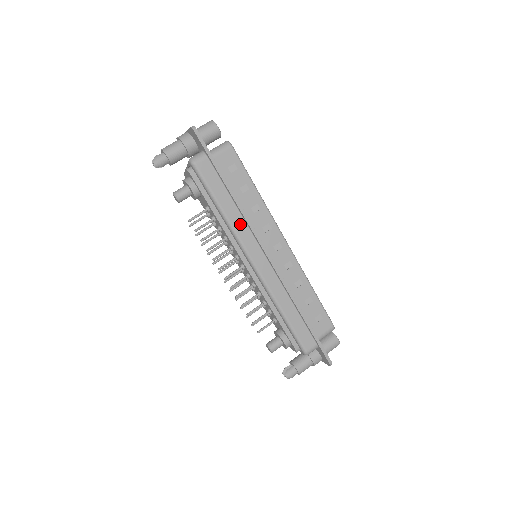
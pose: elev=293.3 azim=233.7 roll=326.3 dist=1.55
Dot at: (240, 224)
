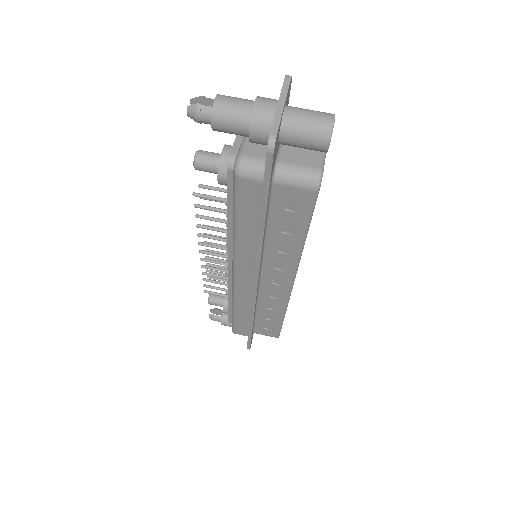
Dot at: (248, 251)
